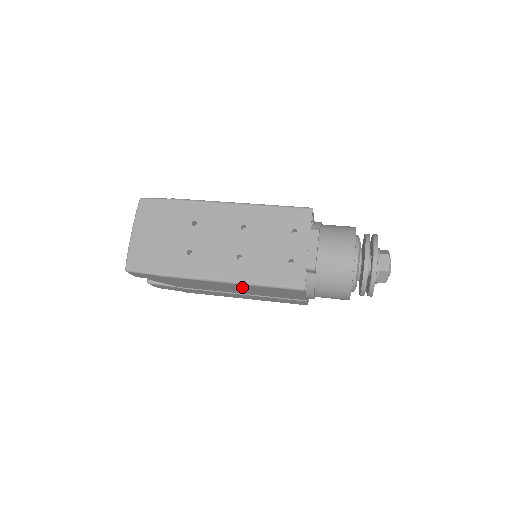
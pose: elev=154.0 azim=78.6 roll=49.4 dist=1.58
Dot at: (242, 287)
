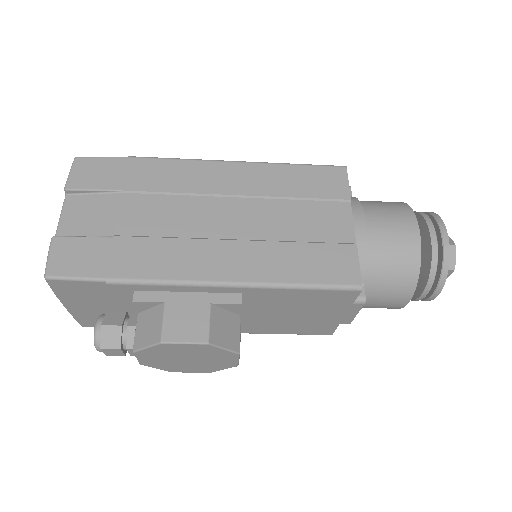
Dot at: (255, 181)
